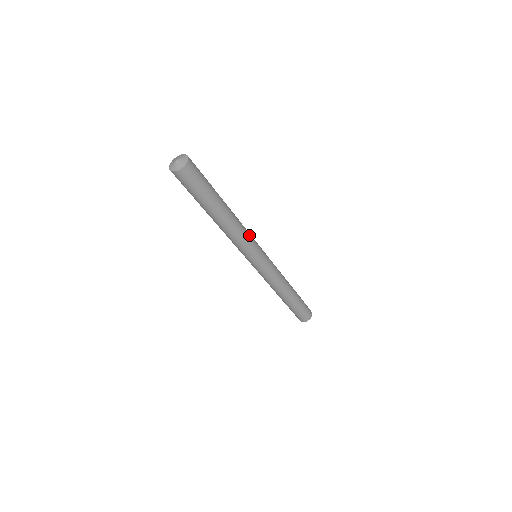
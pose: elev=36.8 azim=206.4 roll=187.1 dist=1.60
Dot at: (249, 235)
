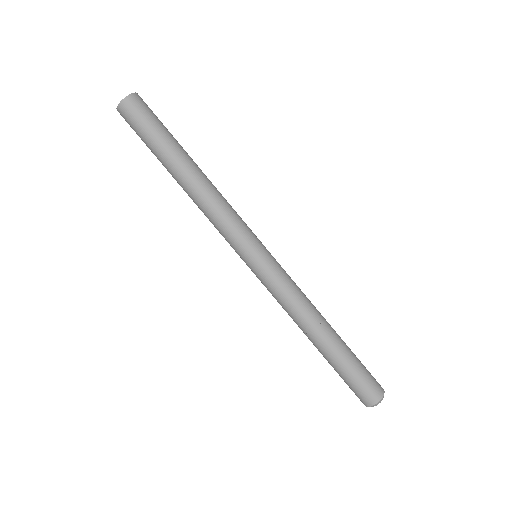
Dot at: occluded
